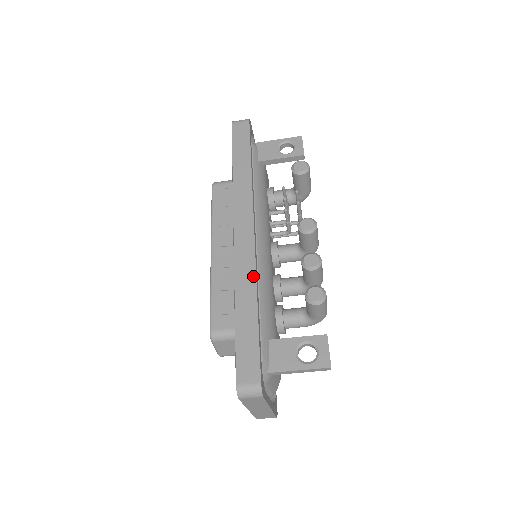
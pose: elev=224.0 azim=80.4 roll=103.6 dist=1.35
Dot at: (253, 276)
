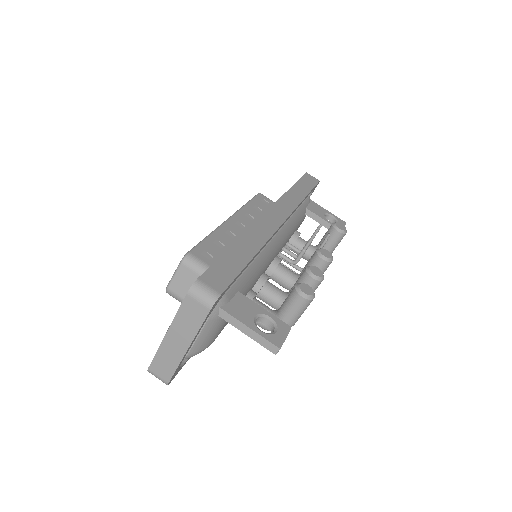
Dot at: (264, 240)
